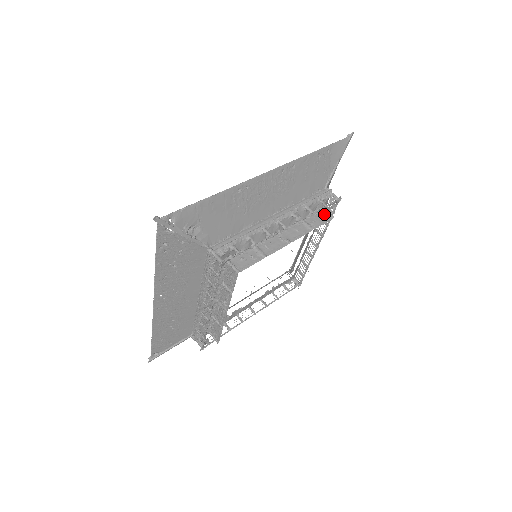
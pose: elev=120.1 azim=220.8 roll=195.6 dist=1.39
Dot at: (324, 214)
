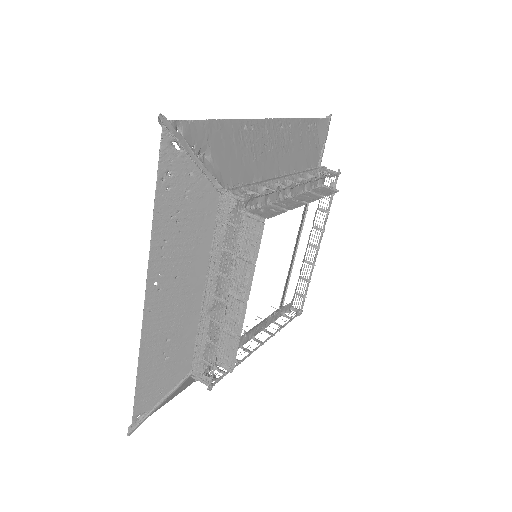
Dot at: (327, 189)
